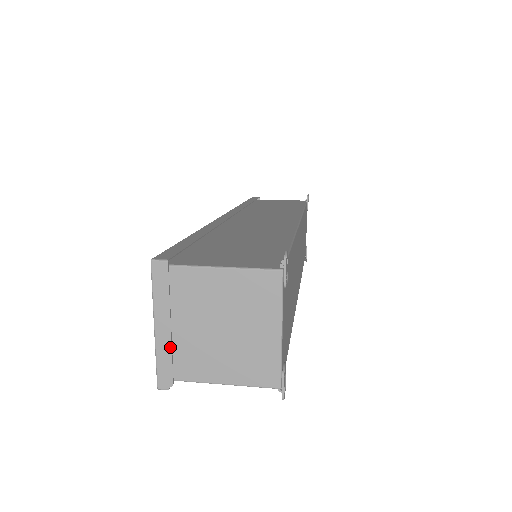
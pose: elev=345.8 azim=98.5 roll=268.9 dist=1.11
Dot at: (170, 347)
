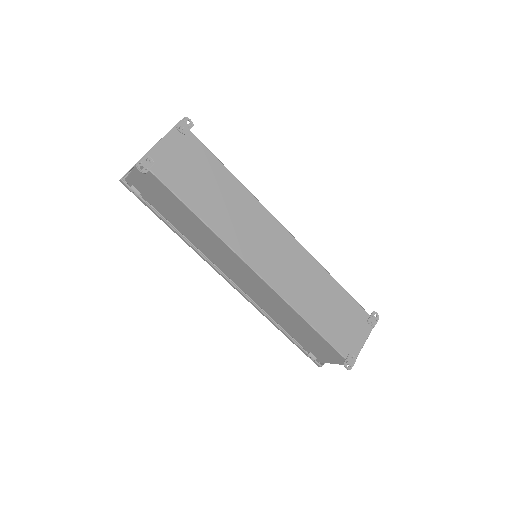
Dot at: occluded
